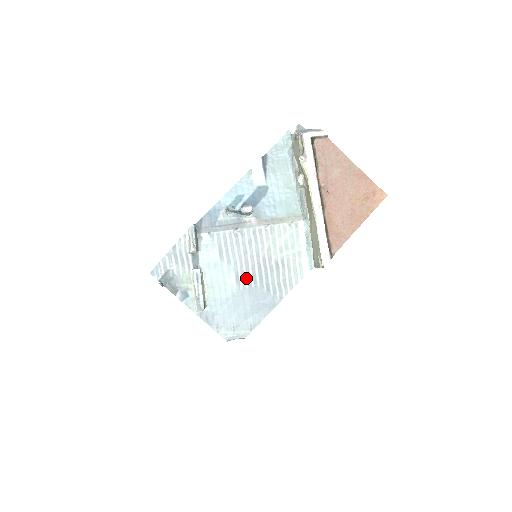
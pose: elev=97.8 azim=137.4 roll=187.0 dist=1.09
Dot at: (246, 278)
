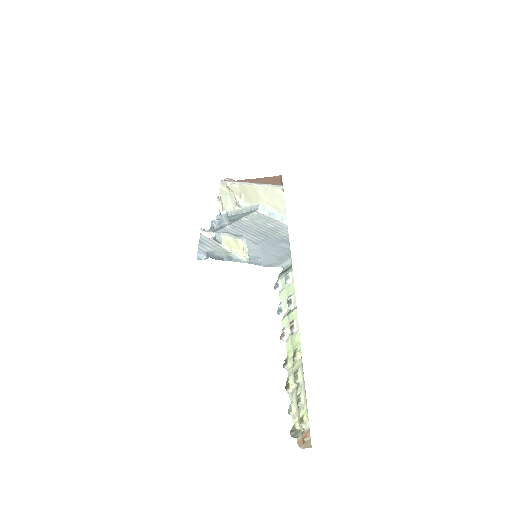
Dot at: (257, 239)
